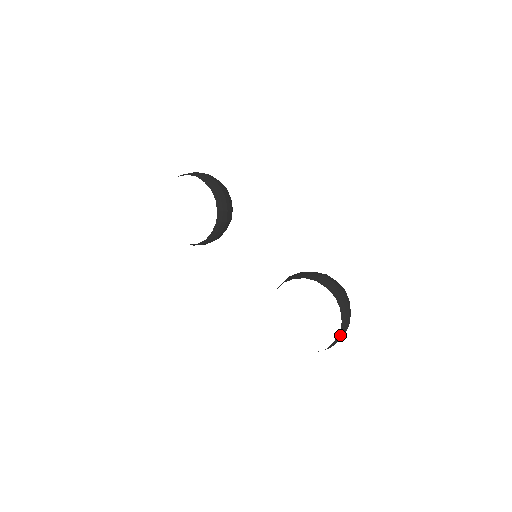
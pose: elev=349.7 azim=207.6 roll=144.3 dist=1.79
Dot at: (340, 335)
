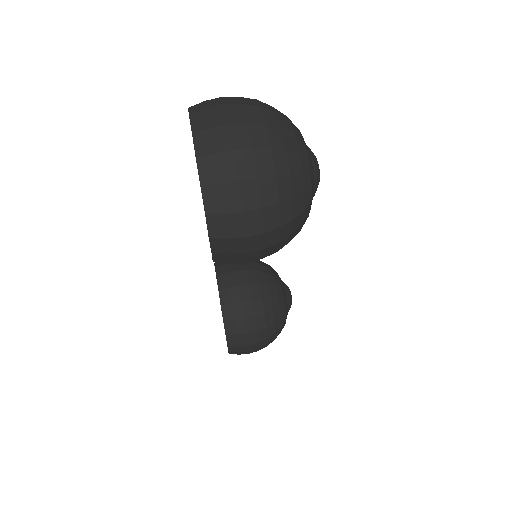
Dot at: occluded
